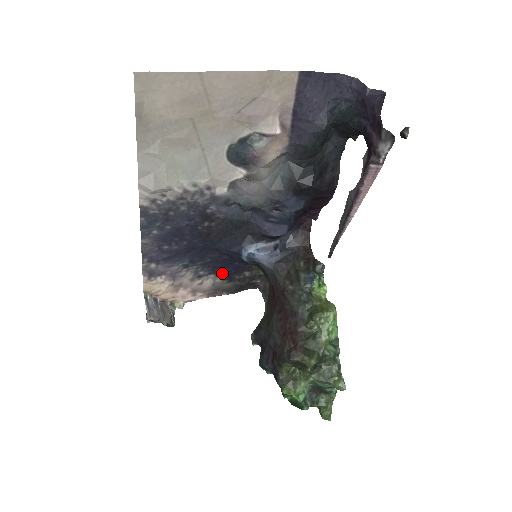
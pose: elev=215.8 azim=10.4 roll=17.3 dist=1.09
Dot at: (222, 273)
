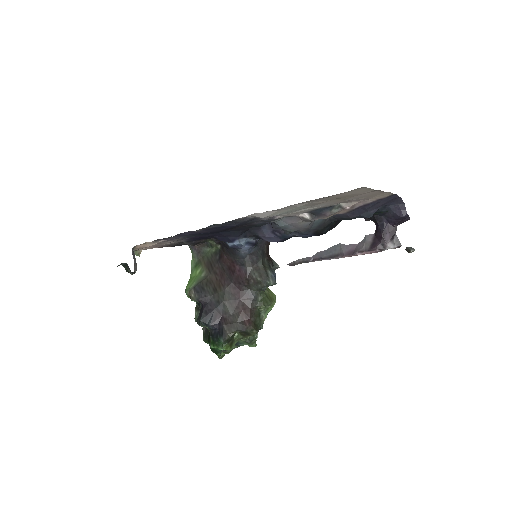
Dot at: (192, 240)
